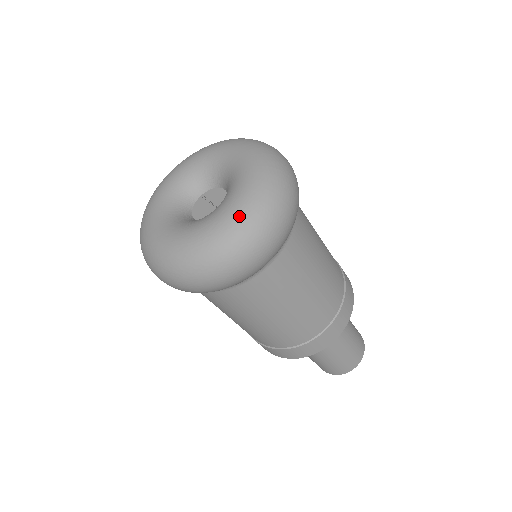
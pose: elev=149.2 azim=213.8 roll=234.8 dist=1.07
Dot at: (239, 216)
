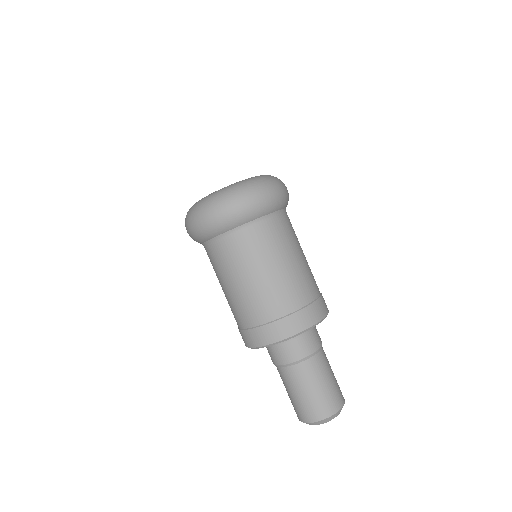
Dot at: (216, 192)
